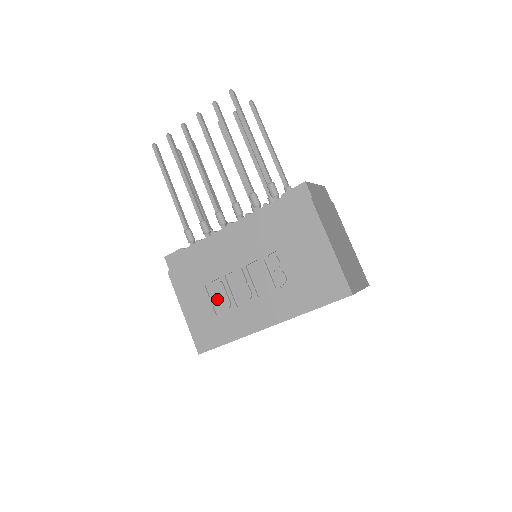
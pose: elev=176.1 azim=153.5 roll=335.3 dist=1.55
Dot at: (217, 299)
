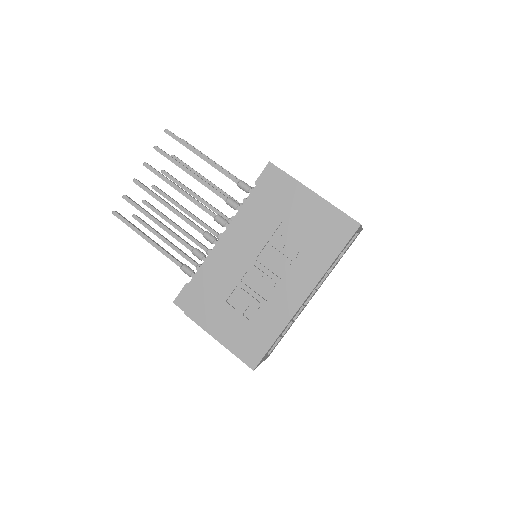
Dot at: (244, 306)
